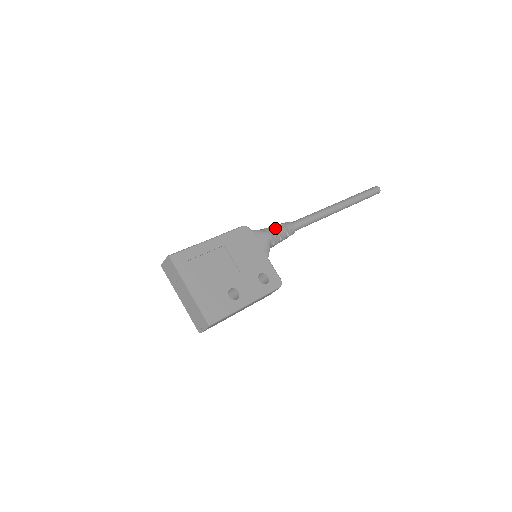
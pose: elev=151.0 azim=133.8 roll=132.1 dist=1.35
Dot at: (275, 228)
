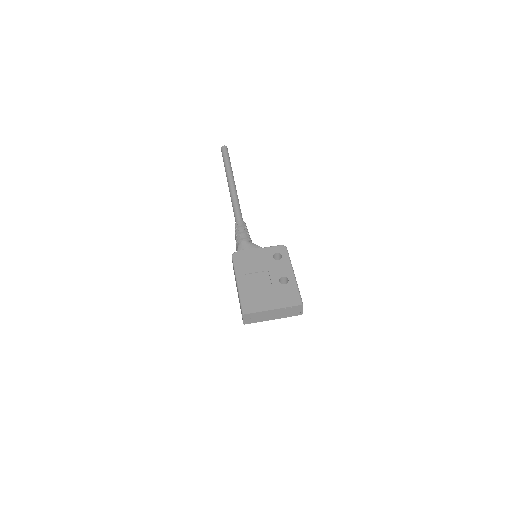
Dot at: (239, 234)
